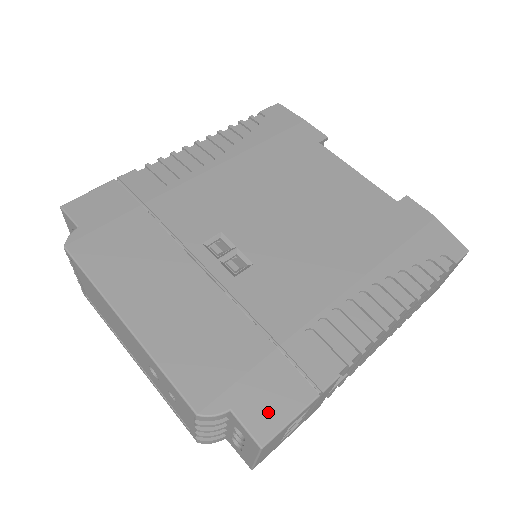
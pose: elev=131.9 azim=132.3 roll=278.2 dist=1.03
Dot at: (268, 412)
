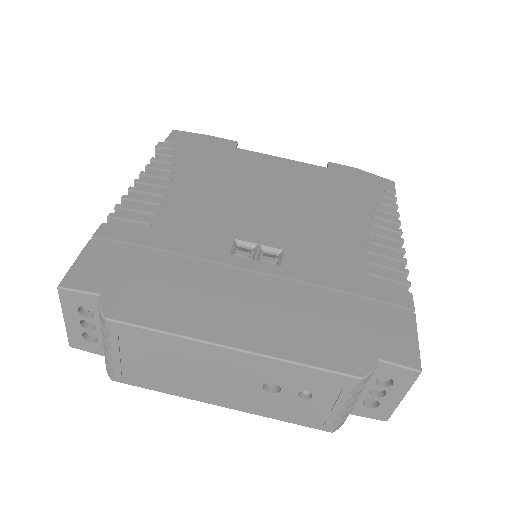
Dot at: (400, 344)
